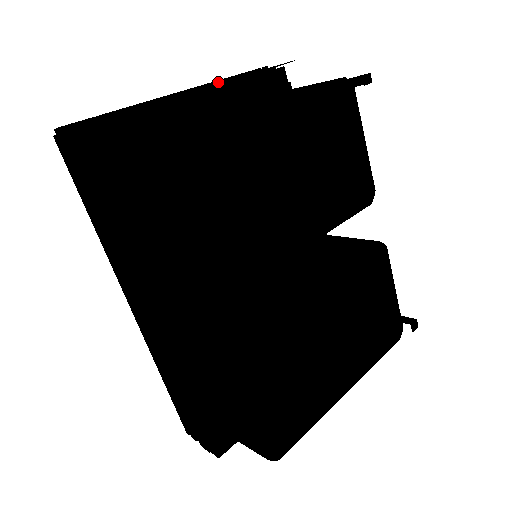
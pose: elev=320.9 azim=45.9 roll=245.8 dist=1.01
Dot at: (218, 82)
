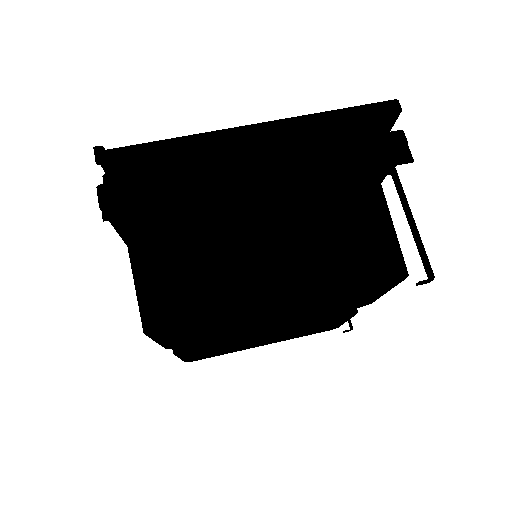
Dot at: (322, 112)
